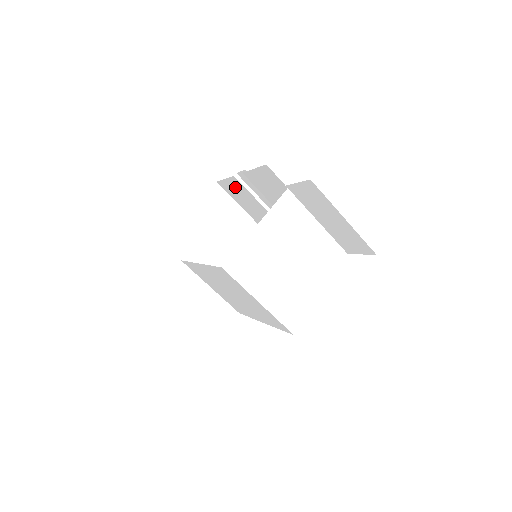
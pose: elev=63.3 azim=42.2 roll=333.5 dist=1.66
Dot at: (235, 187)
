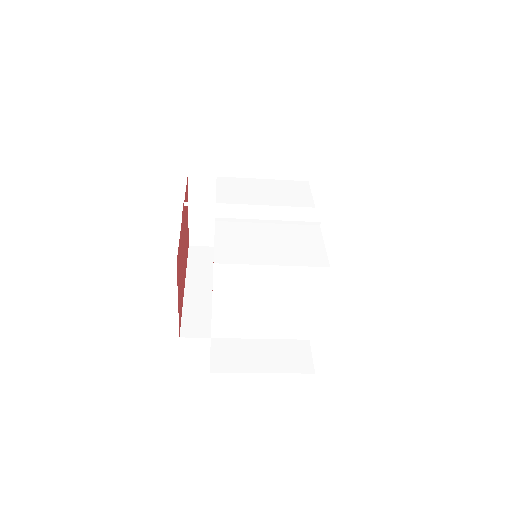
Dot at: occluded
